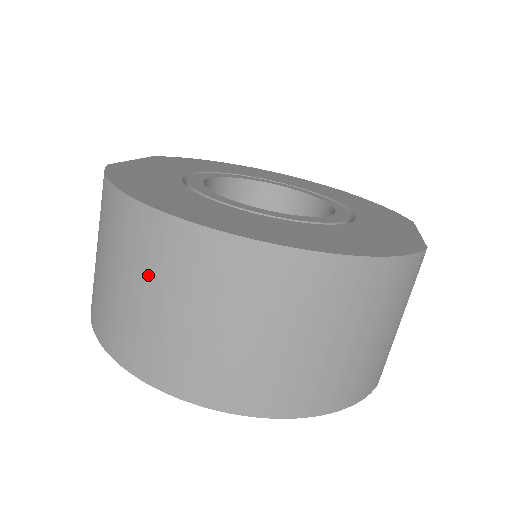
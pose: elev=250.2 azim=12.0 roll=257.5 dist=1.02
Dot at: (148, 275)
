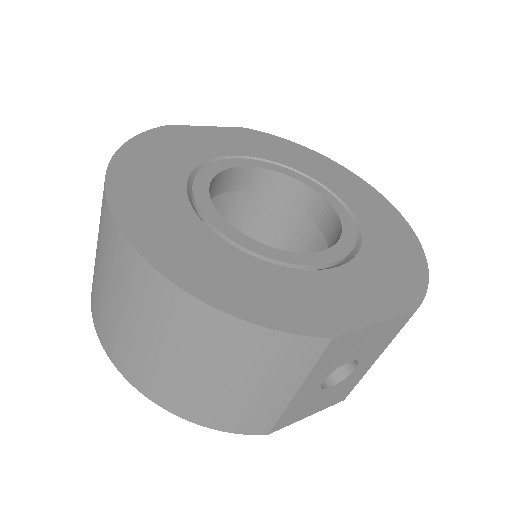
Dot at: (99, 225)
